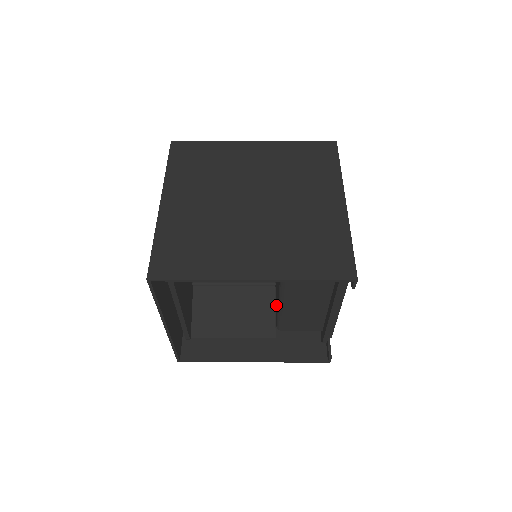
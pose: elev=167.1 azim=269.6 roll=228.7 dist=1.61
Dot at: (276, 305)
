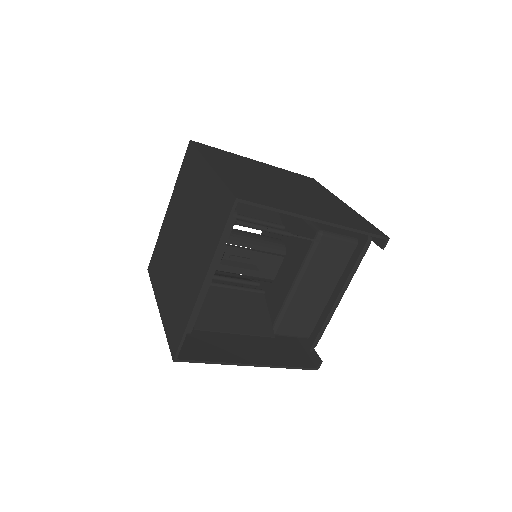
Dot at: (268, 310)
